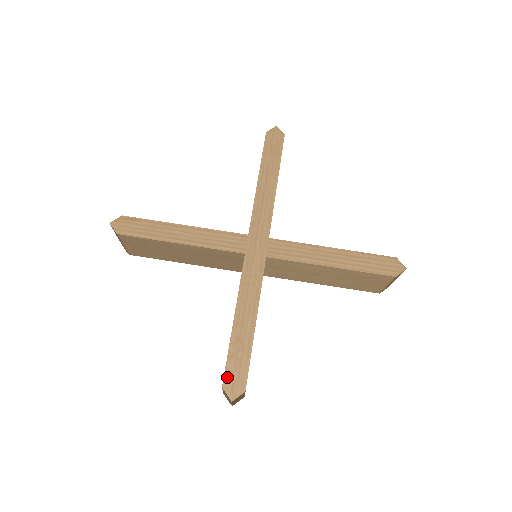
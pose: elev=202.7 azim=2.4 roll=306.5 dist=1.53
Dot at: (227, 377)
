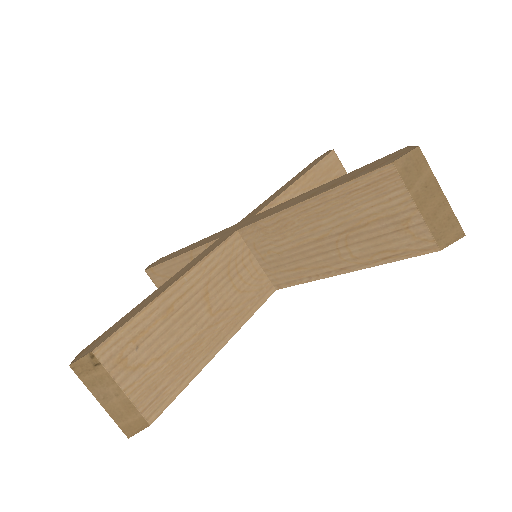
Dot at: (378, 167)
